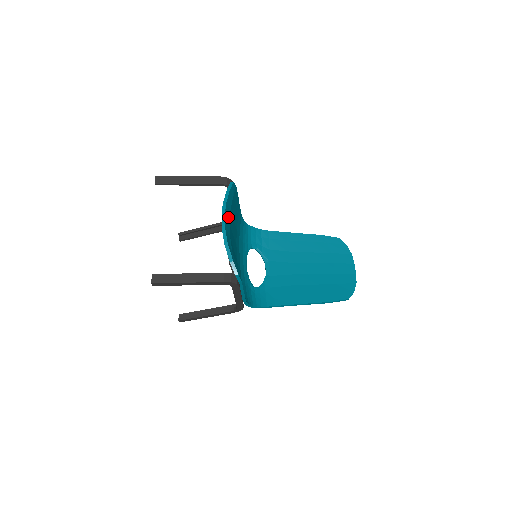
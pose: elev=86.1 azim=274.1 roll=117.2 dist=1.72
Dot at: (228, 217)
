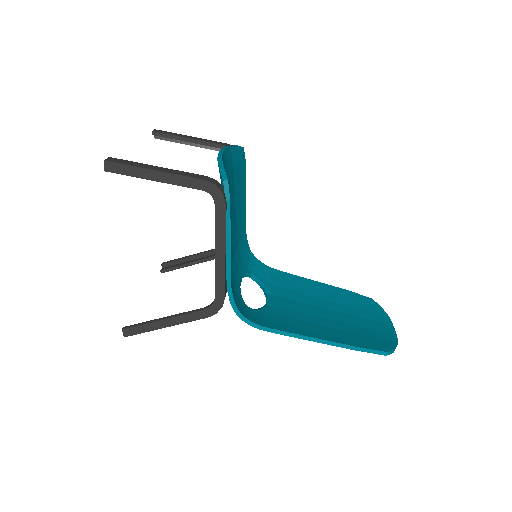
Dot at: (229, 162)
